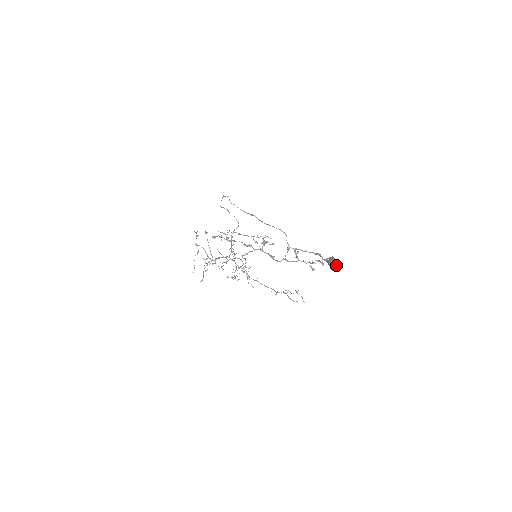
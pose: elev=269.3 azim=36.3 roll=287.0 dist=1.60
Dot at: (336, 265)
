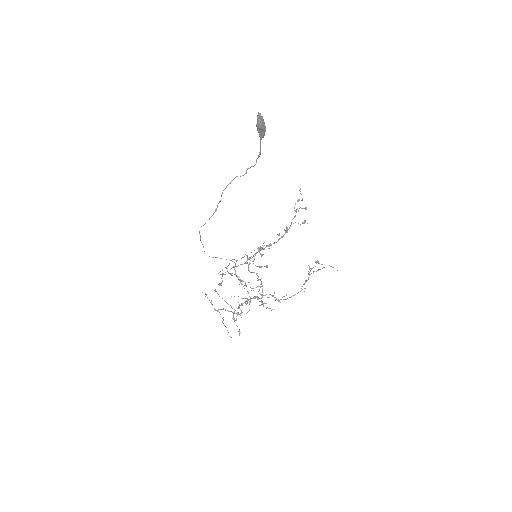
Dot at: (257, 117)
